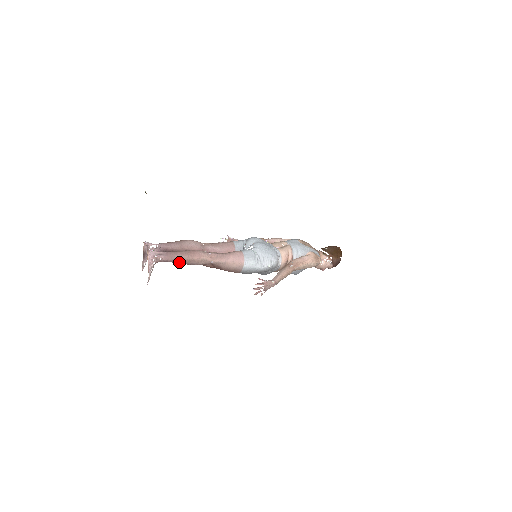
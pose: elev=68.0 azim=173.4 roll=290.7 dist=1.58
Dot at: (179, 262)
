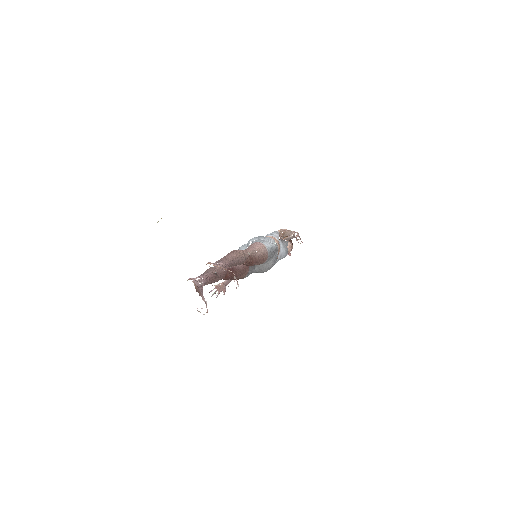
Dot at: (234, 261)
